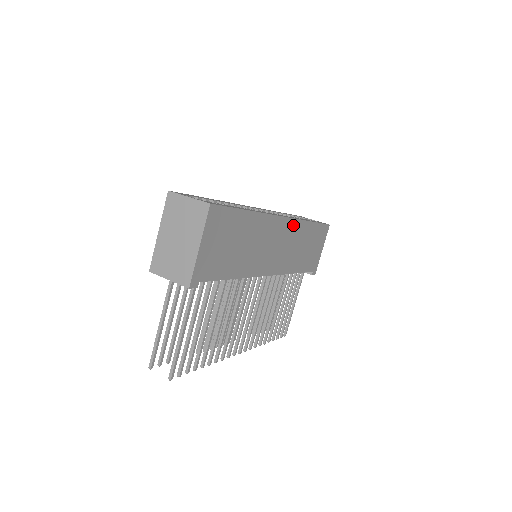
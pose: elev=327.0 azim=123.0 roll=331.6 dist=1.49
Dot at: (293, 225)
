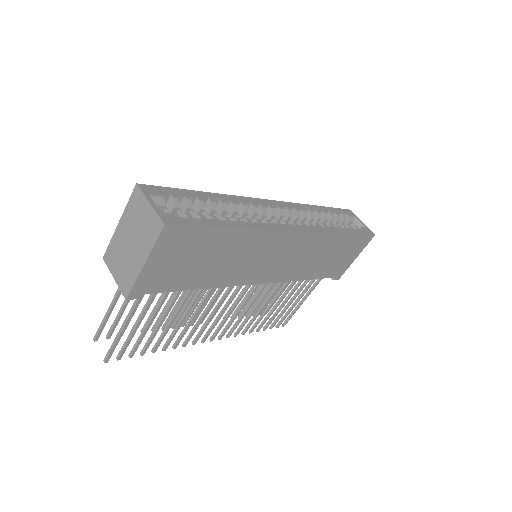
Dot at: (310, 238)
